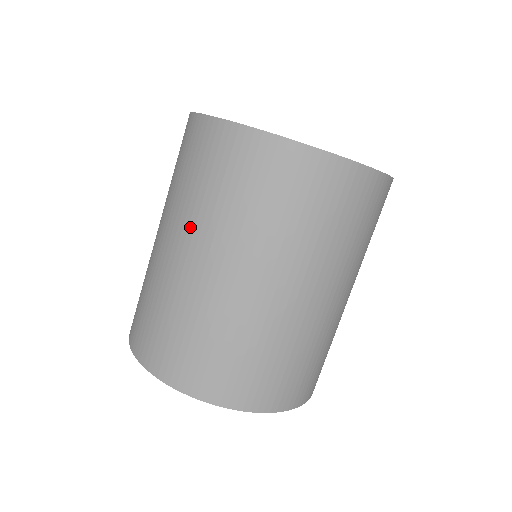
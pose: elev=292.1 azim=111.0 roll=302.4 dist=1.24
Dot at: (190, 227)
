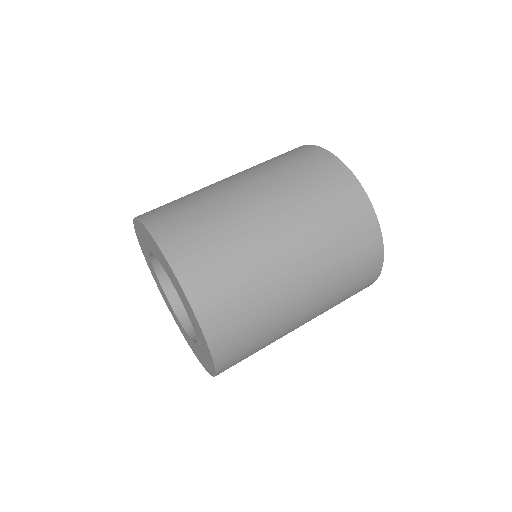
Dot at: occluded
